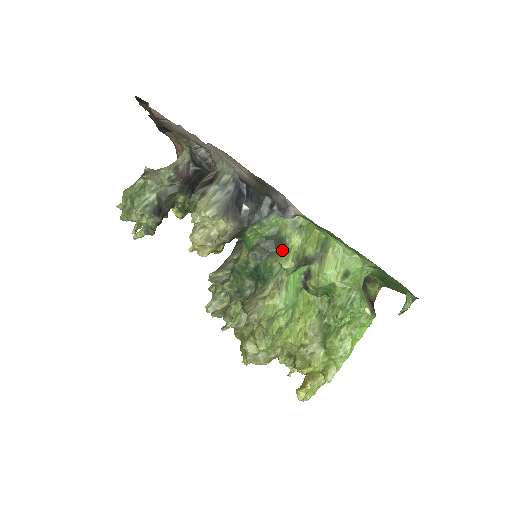
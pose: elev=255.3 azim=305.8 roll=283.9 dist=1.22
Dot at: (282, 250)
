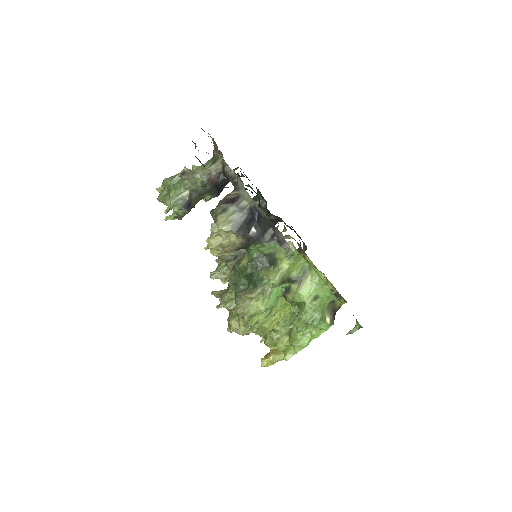
Dot at: (273, 268)
